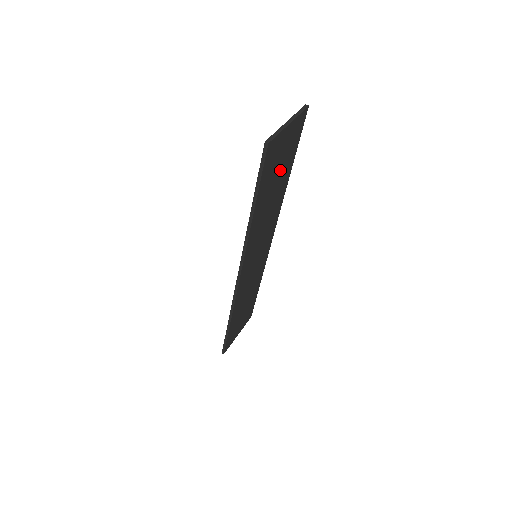
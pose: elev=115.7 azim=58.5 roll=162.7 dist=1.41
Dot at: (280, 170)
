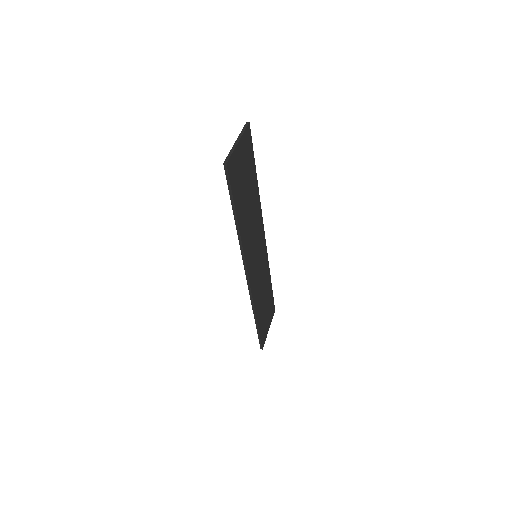
Dot at: (246, 180)
